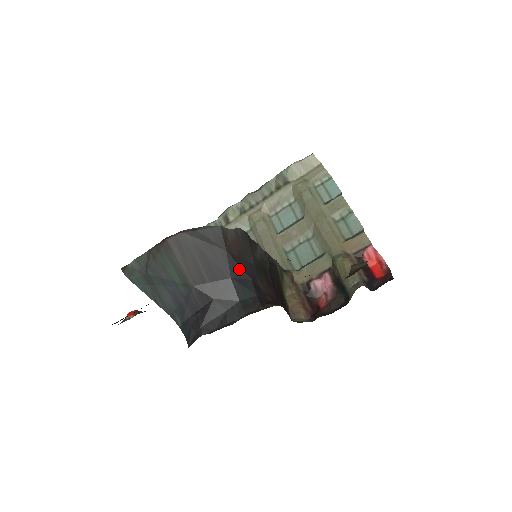
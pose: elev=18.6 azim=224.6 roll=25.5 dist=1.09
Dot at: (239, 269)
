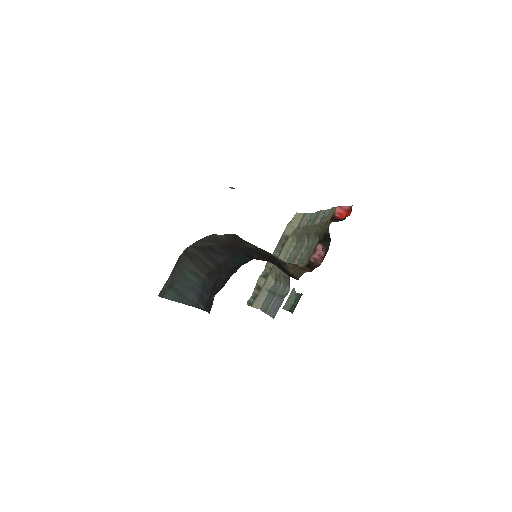
Dot at: (234, 251)
